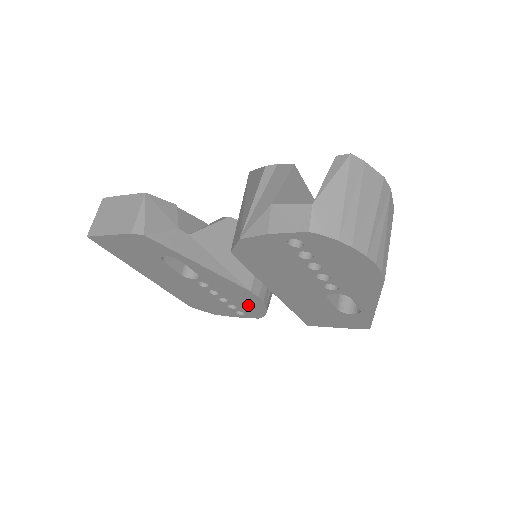
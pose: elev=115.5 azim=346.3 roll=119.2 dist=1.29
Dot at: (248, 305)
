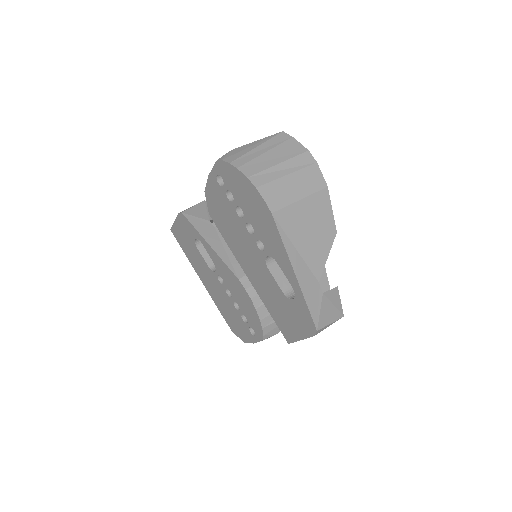
Dot at: (249, 311)
